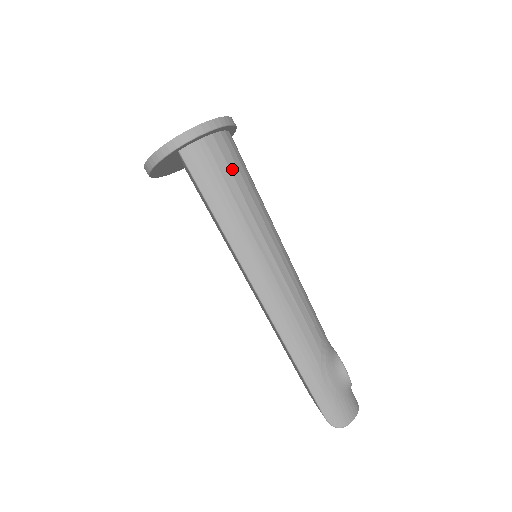
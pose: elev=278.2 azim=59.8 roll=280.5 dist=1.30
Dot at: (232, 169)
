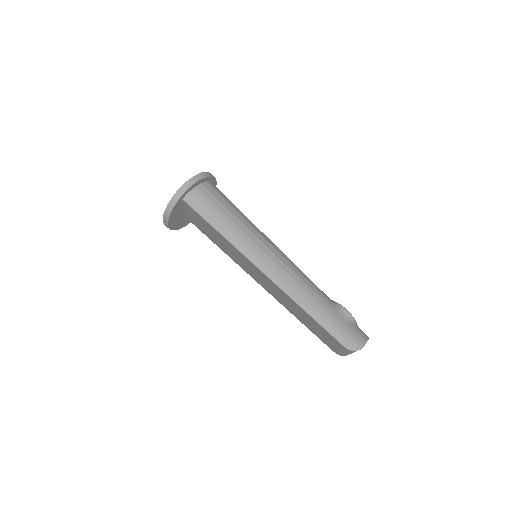
Dot at: (220, 200)
